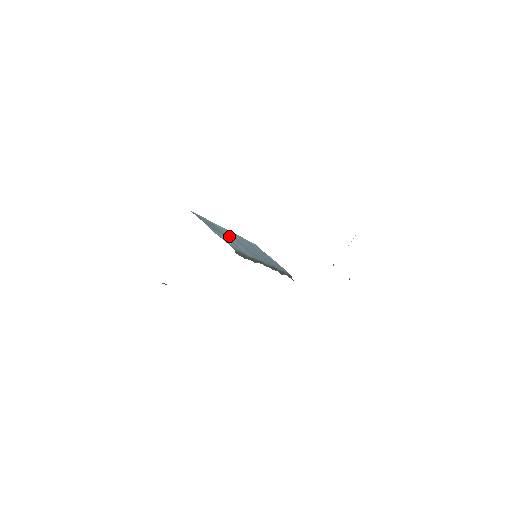
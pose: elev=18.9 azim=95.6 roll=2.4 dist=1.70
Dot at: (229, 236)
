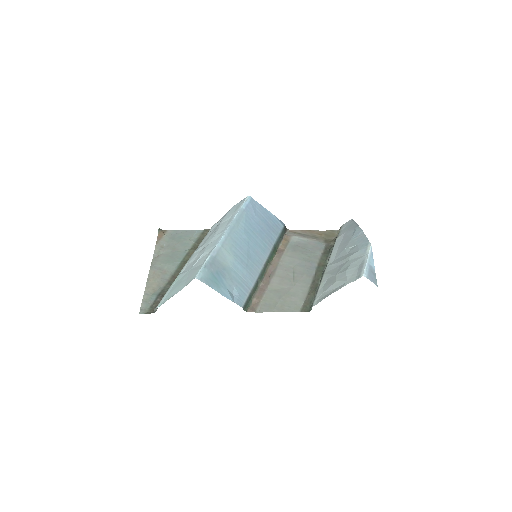
Dot at: (232, 262)
